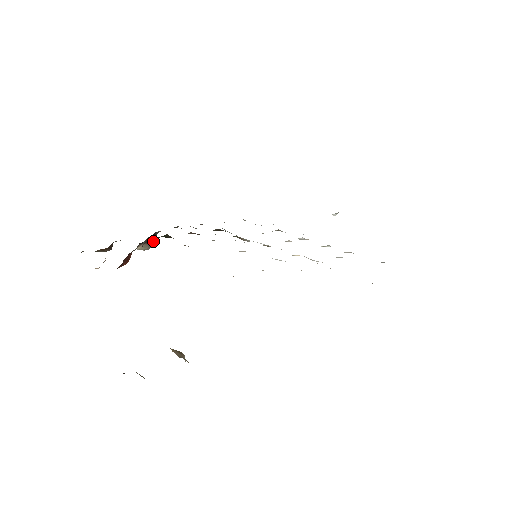
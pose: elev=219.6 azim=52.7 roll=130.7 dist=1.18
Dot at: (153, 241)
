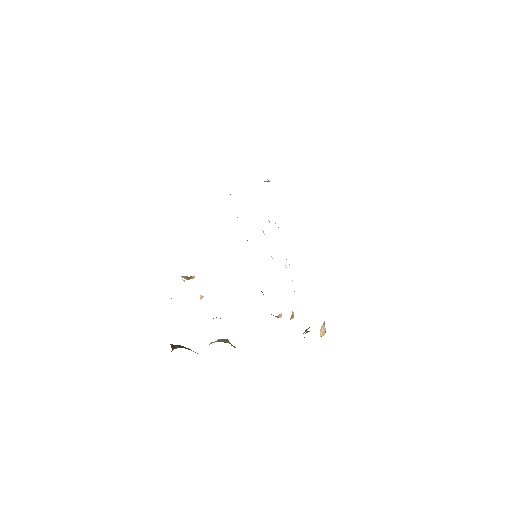
Dot at: occluded
